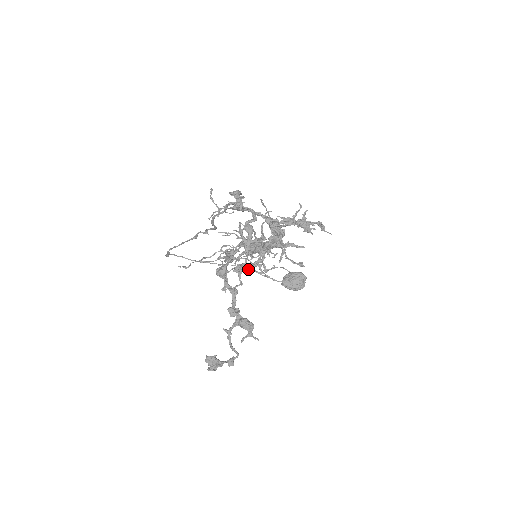
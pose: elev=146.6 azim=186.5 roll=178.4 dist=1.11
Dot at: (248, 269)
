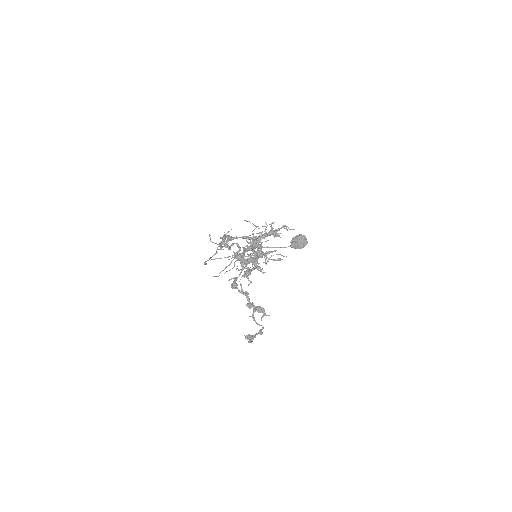
Dot at: occluded
